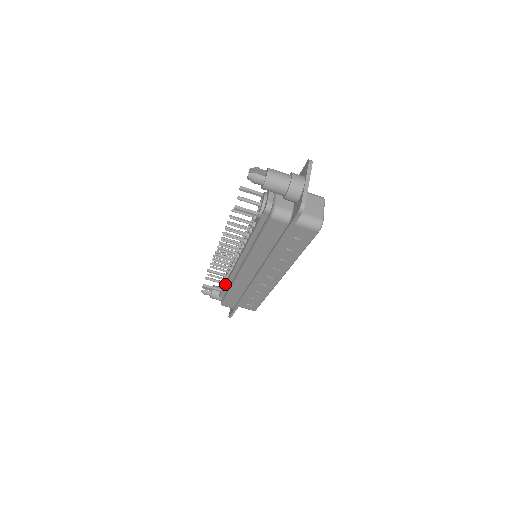
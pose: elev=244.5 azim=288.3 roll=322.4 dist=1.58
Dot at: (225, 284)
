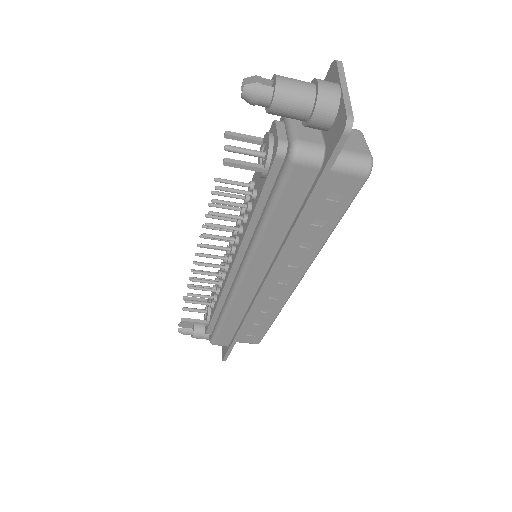
Dot at: (213, 310)
